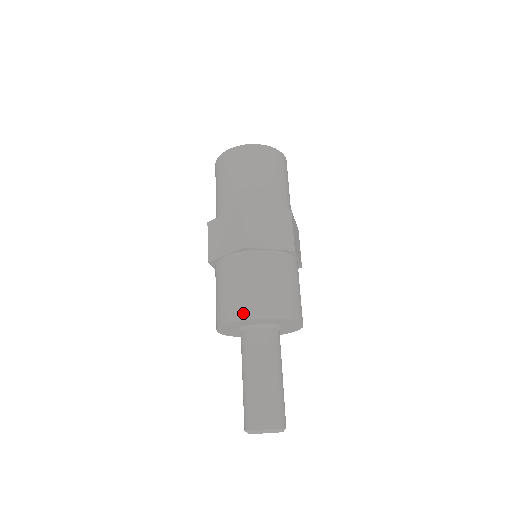
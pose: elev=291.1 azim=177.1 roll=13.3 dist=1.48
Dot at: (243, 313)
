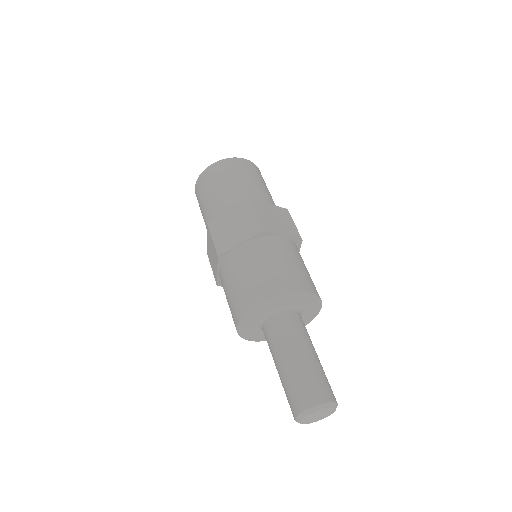
Dot at: (239, 312)
